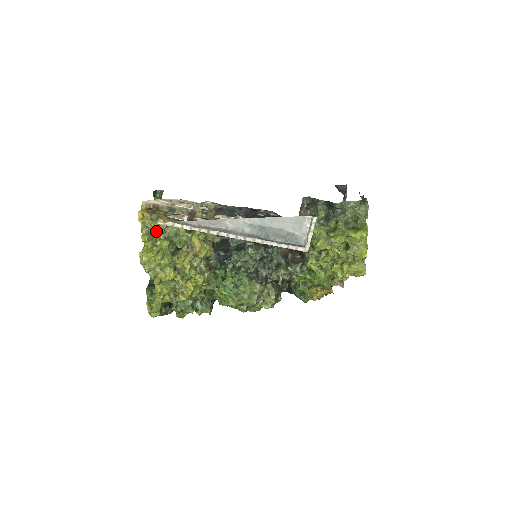
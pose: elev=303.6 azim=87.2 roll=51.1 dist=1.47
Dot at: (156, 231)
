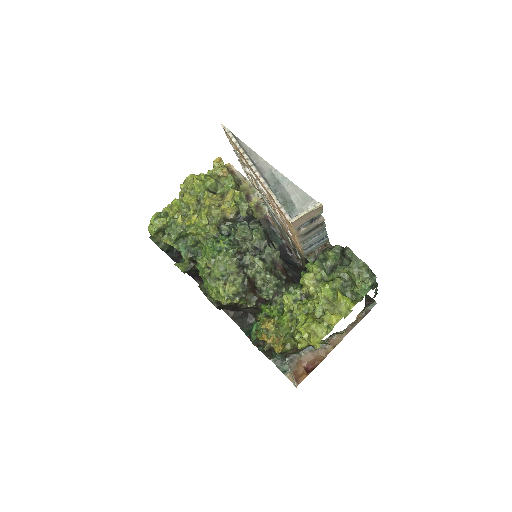
Dot at: (216, 173)
